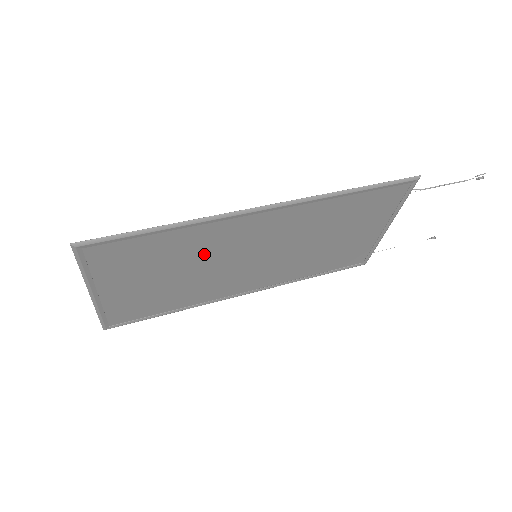
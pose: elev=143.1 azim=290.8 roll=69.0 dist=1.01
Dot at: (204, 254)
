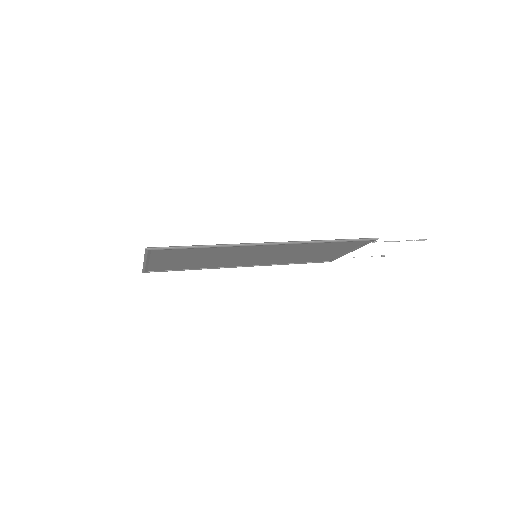
Dot at: (223, 254)
